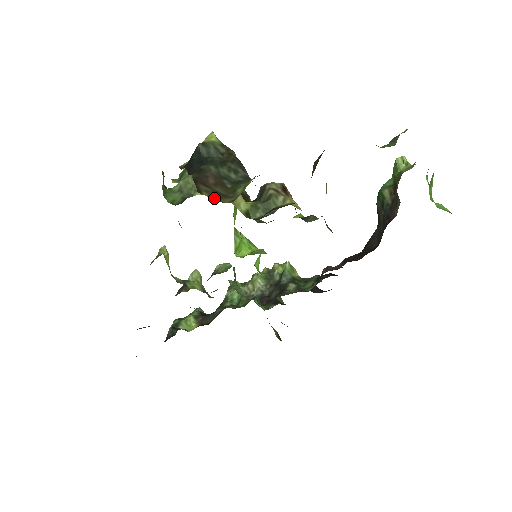
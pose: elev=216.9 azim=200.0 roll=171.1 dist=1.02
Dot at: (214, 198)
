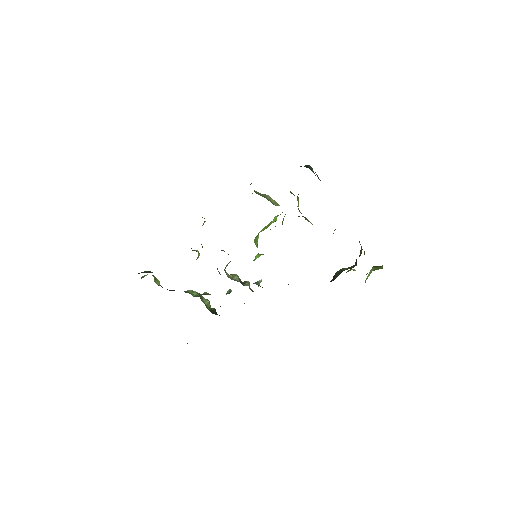
Dot at: occluded
